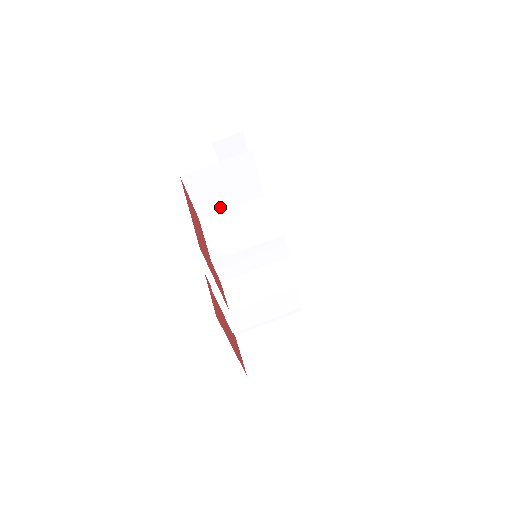
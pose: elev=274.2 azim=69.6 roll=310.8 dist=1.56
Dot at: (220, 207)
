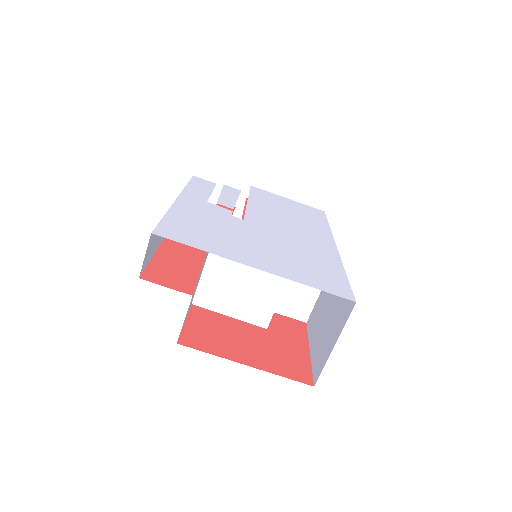
Dot at: occluded
